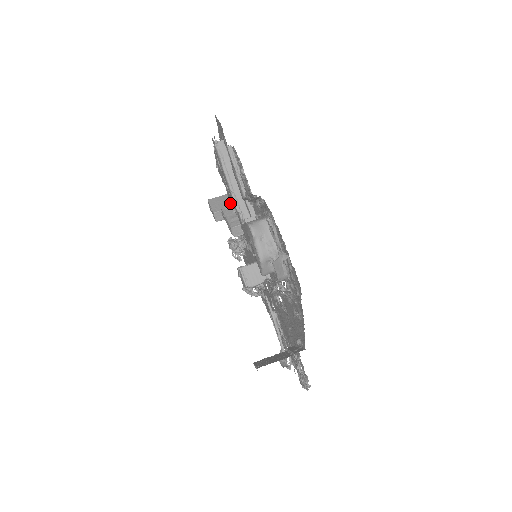
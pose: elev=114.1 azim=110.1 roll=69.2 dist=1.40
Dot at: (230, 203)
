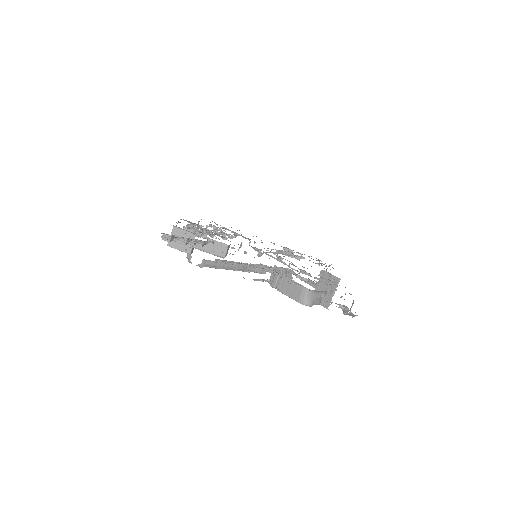
Dot at: occluded
